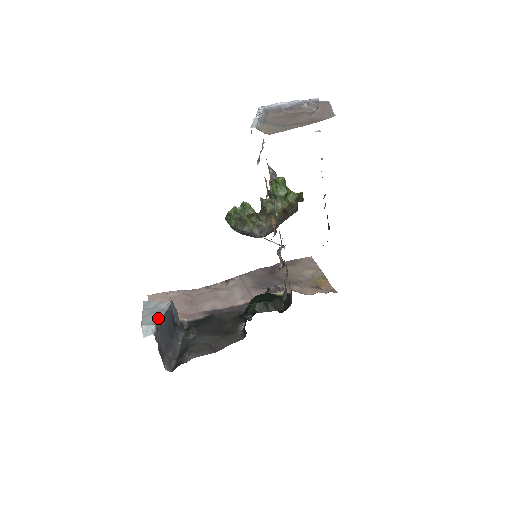
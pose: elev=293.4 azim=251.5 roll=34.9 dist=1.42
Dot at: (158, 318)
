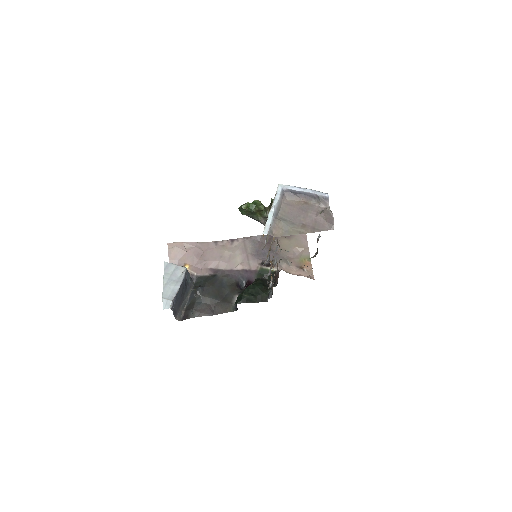
Dot at: (175, 292)
